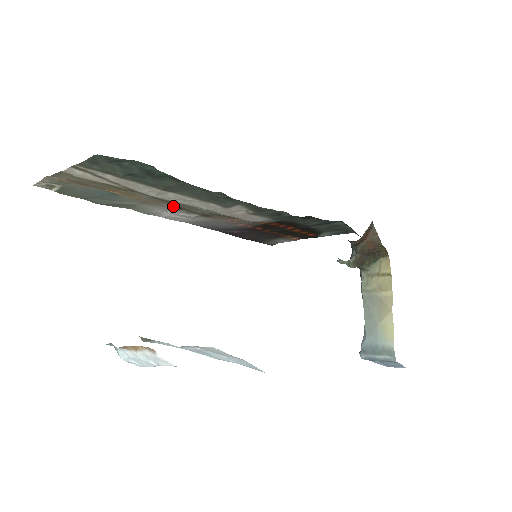
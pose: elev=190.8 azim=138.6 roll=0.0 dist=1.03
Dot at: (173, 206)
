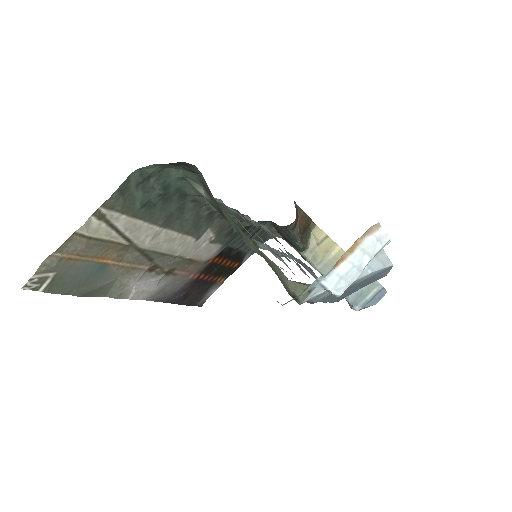
Dot at: (149, 266)
